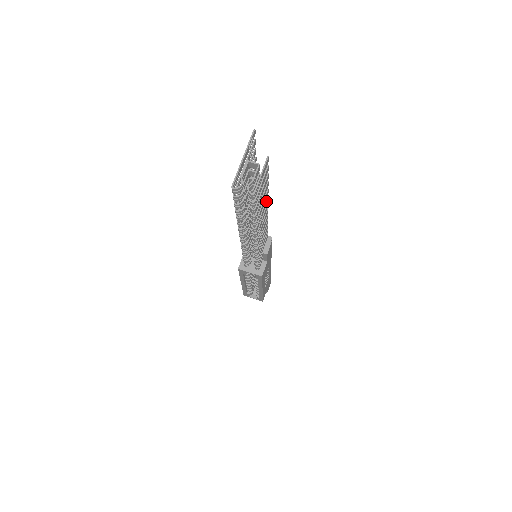
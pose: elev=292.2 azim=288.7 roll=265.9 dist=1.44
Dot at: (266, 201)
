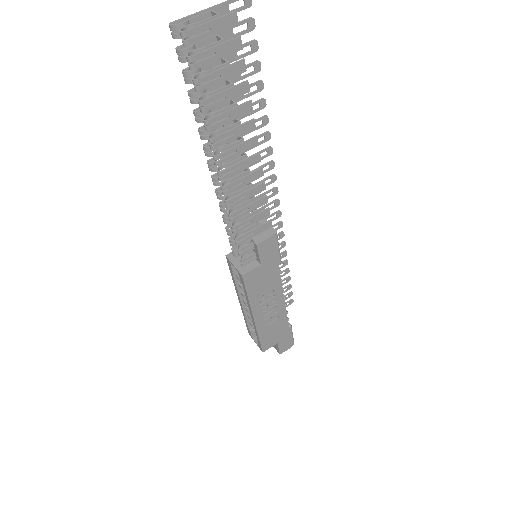
Dot at: (247, 123)
